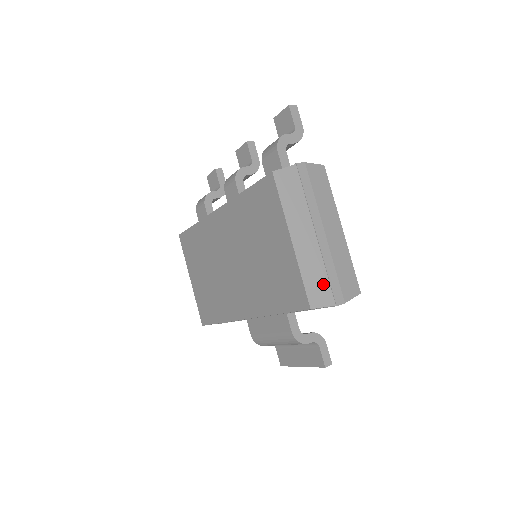
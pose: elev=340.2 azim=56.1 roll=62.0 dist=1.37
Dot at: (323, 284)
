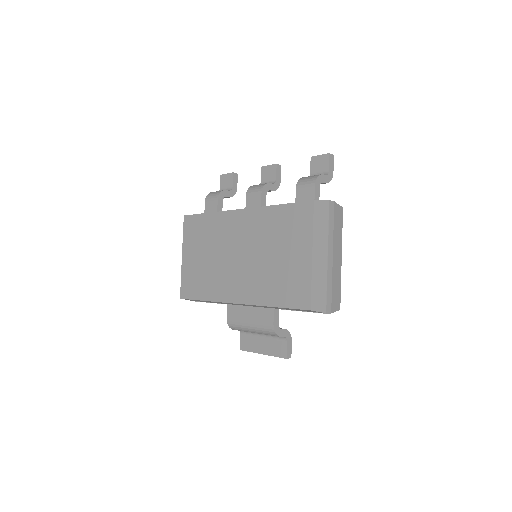
Dot at: (322, 295)
